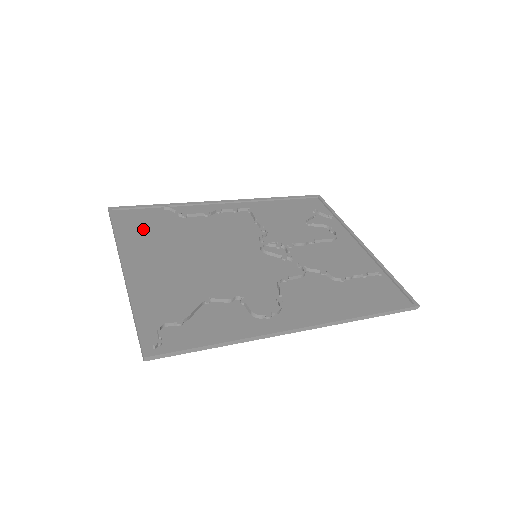
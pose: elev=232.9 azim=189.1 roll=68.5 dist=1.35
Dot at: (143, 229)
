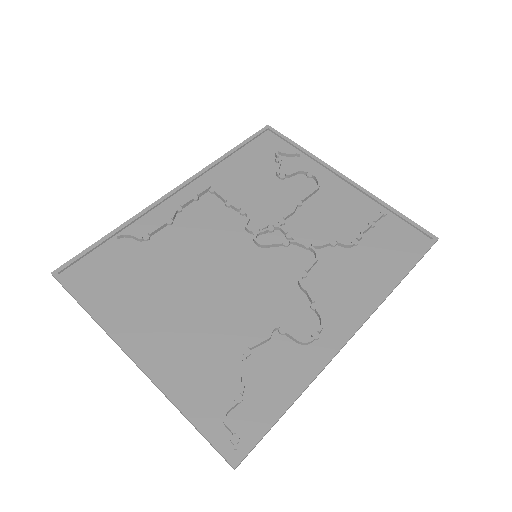
Dot at: (114, 285)
